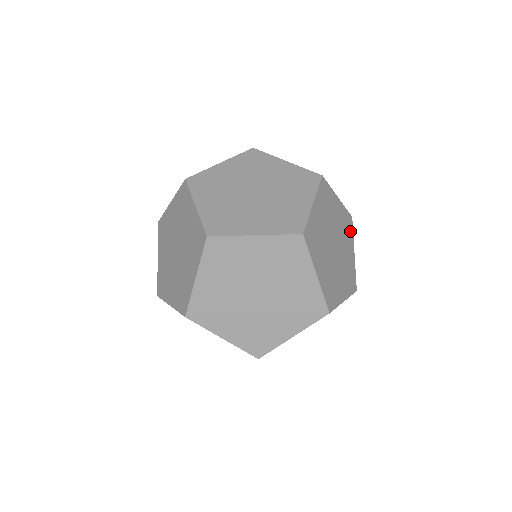
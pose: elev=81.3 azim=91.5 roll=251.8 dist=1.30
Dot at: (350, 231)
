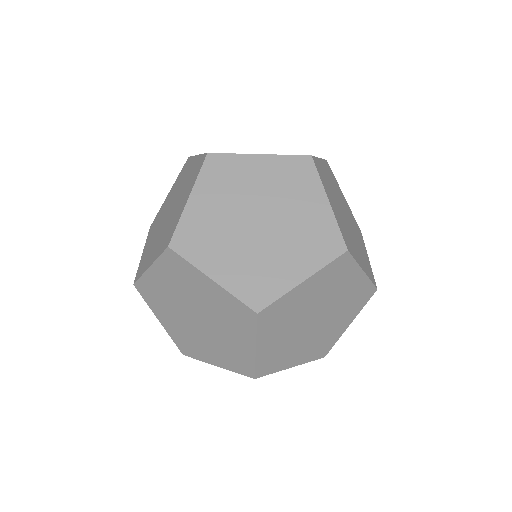
Dot at: (308, 178)
